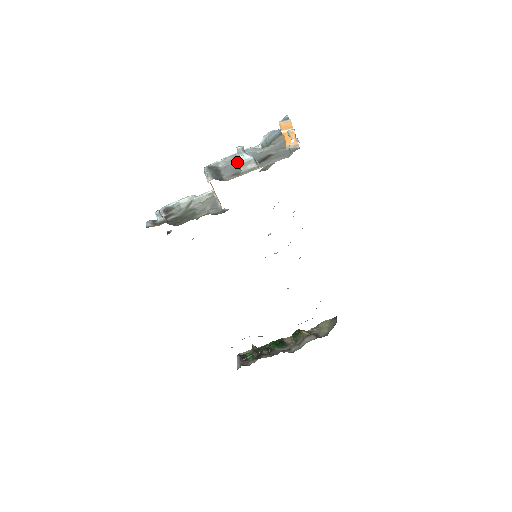
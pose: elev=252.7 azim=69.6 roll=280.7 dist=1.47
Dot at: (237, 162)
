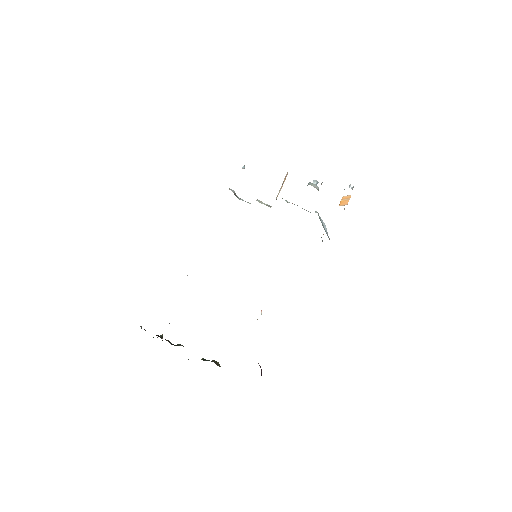
Dot at: (308, 184)
